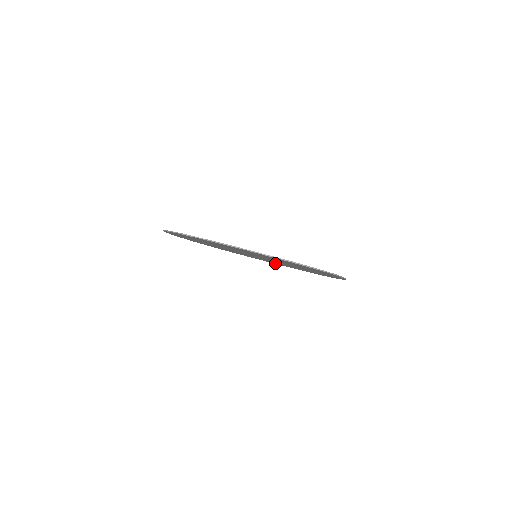
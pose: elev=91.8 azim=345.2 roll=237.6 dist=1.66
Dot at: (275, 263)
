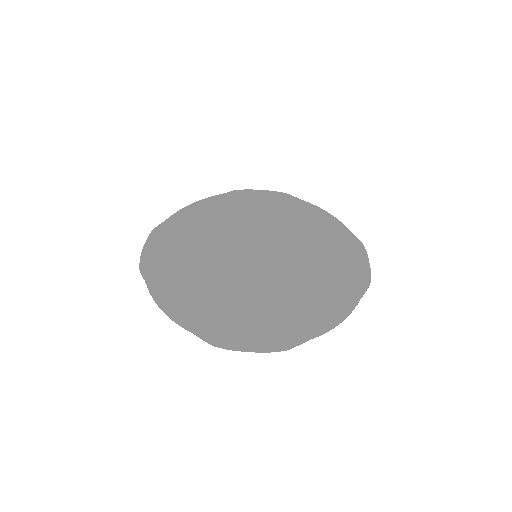
Dot at: (322, 224)
